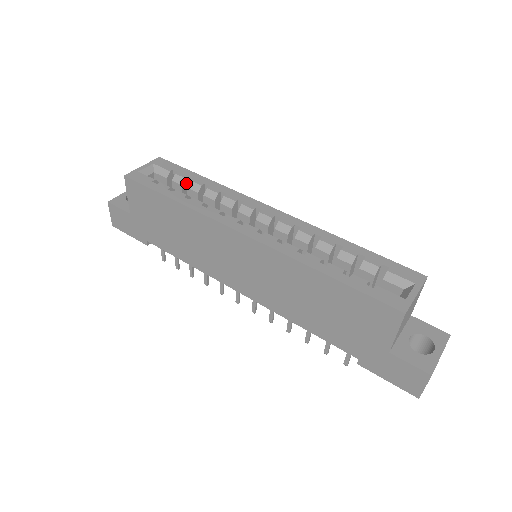
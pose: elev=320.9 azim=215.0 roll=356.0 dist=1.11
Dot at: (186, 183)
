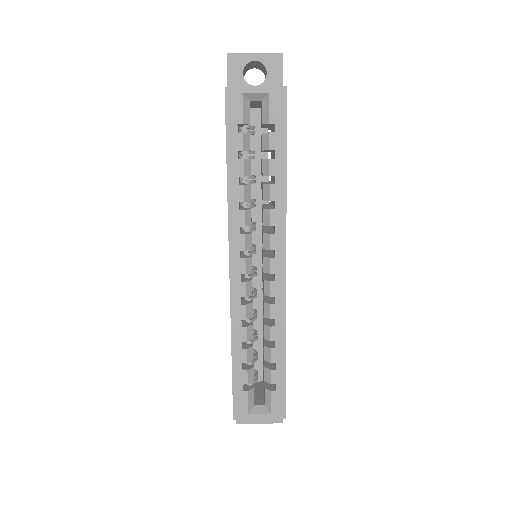
Dot at: (270, 150)
